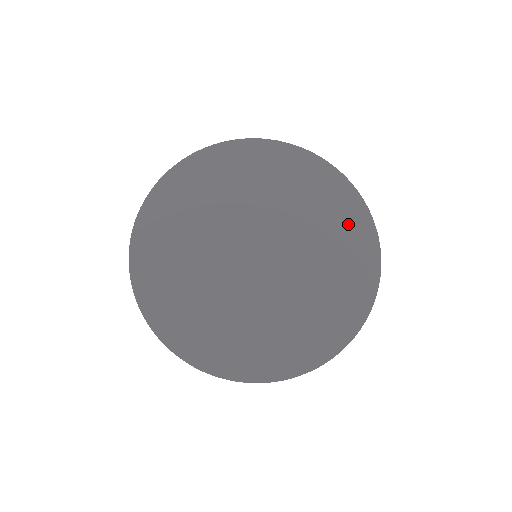
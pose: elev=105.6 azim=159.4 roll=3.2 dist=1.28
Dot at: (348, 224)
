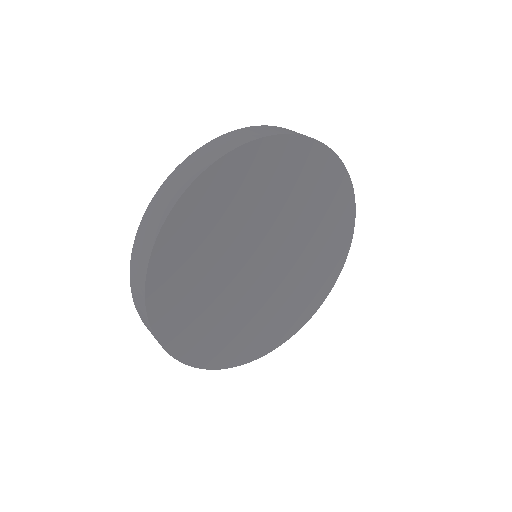
Dot at: (319, 176)
